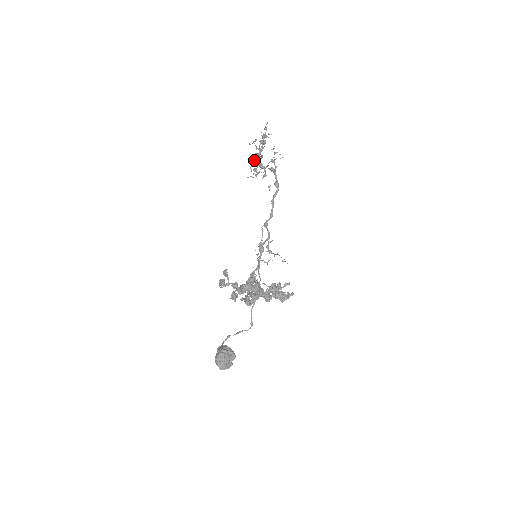
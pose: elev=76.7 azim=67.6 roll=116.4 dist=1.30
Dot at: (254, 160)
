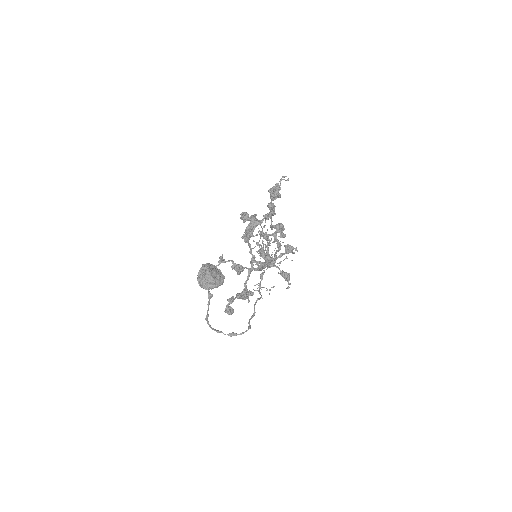
Dot at: occluded
